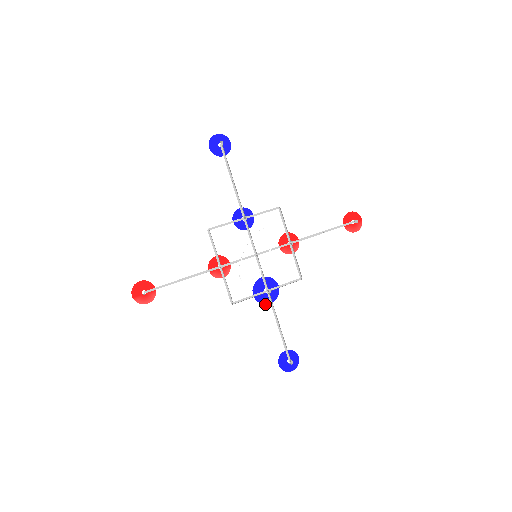
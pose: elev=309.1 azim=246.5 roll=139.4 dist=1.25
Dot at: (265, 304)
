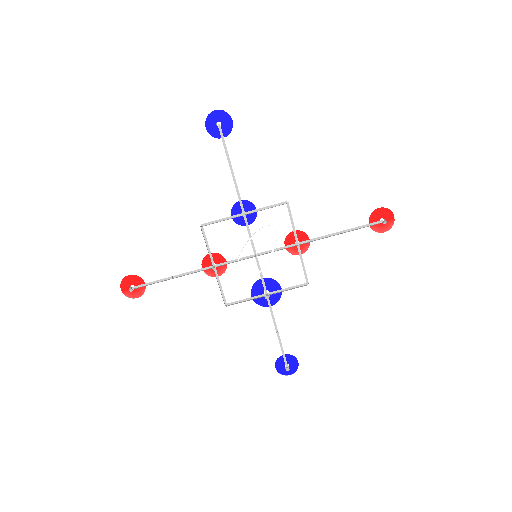
Dot at: (264, 306)
